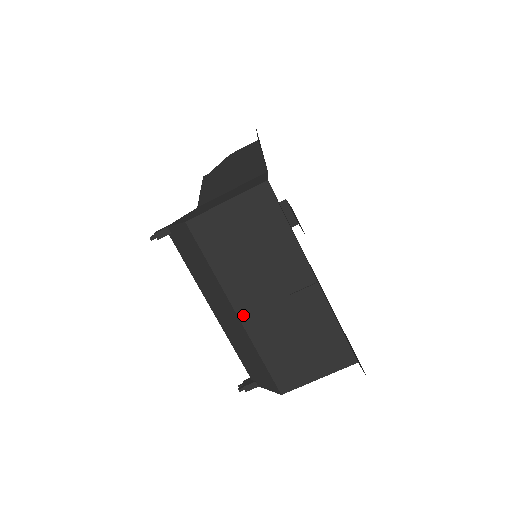
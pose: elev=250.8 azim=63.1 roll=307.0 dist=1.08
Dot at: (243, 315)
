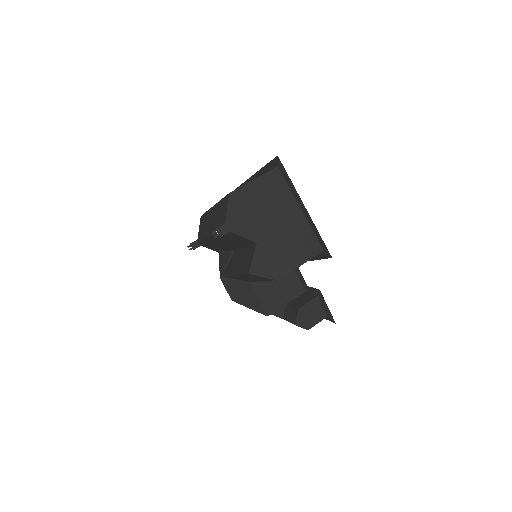
Dot at: occluded
